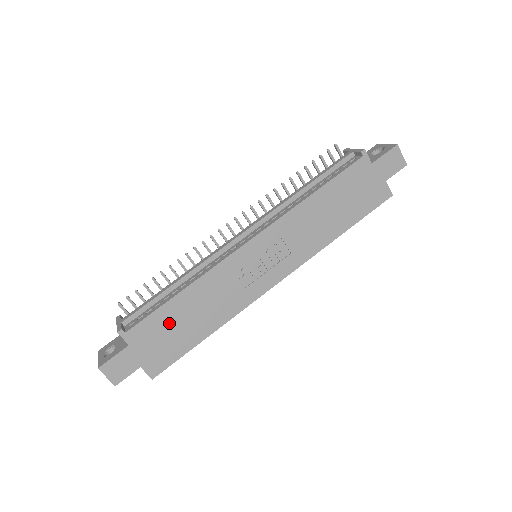
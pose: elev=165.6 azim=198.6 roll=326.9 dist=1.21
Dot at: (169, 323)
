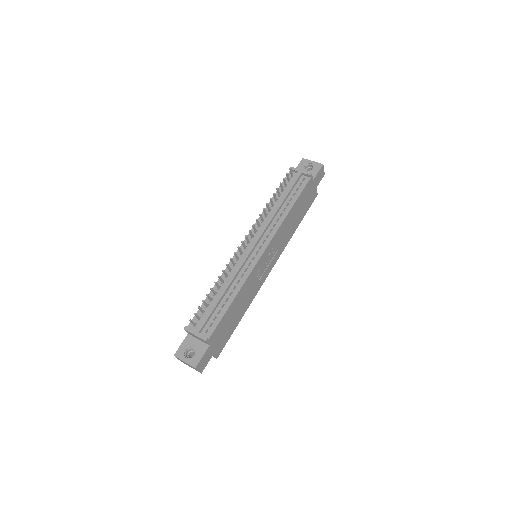
Dot at: (227, 321)
